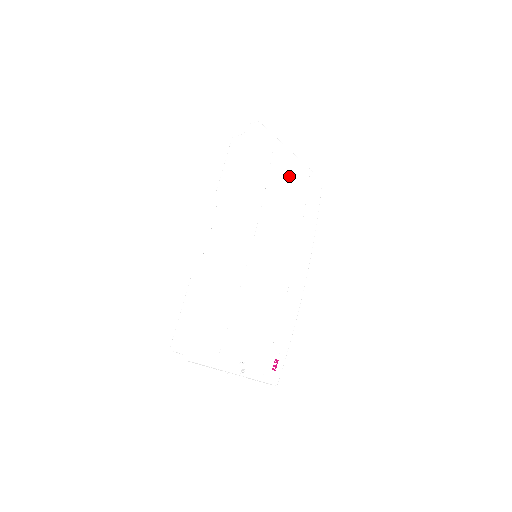
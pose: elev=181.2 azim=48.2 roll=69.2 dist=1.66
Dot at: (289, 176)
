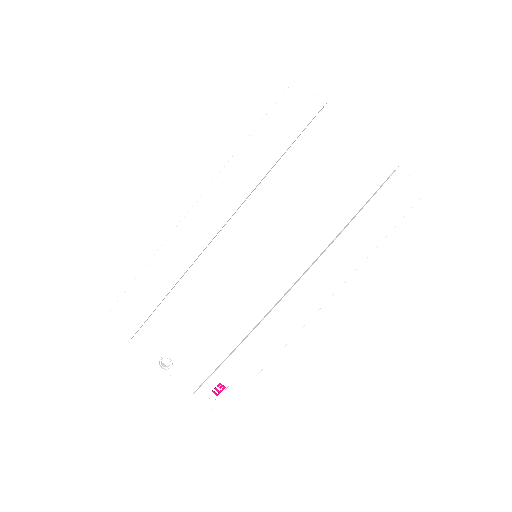
Dot at: (332, 166)
